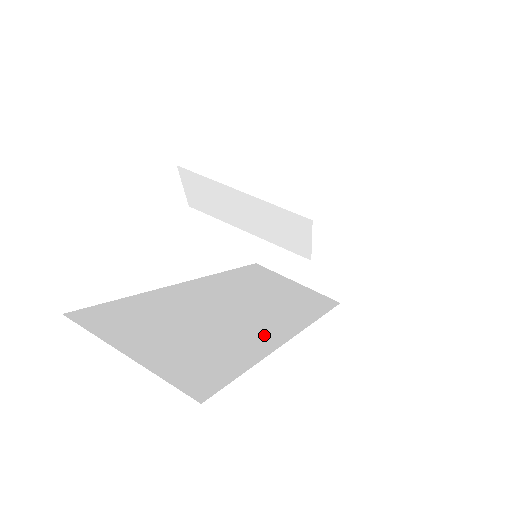
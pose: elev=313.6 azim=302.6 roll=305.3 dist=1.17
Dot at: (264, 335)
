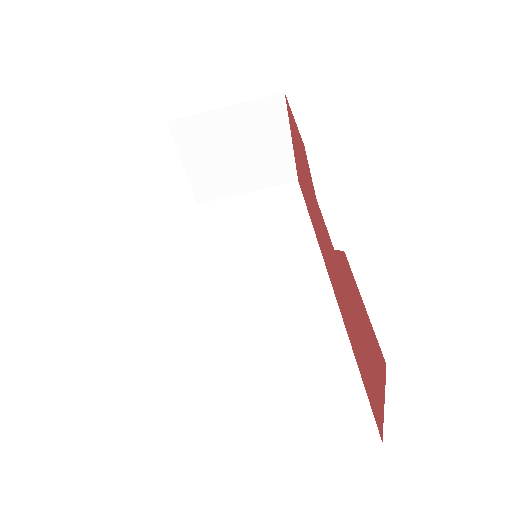
Dot at: (317, 307)
